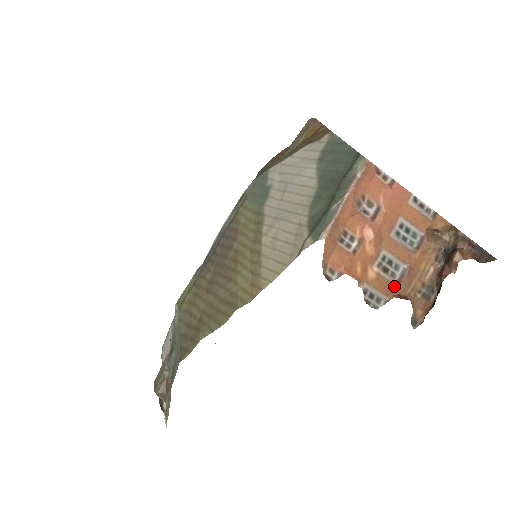
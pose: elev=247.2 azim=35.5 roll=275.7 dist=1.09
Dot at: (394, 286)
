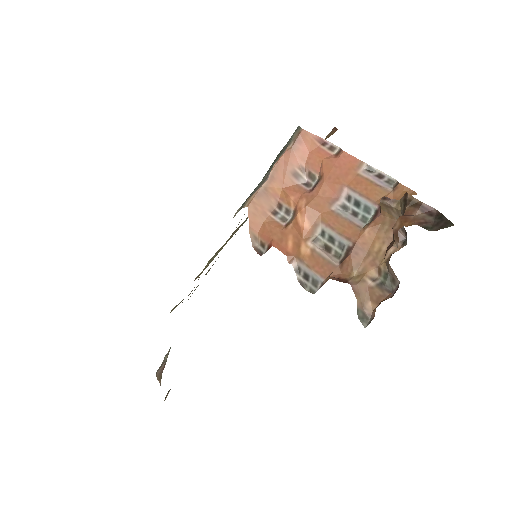
Dot at: (335, 267)
